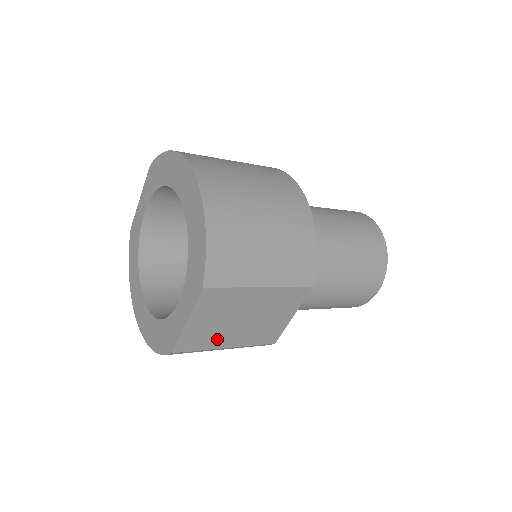
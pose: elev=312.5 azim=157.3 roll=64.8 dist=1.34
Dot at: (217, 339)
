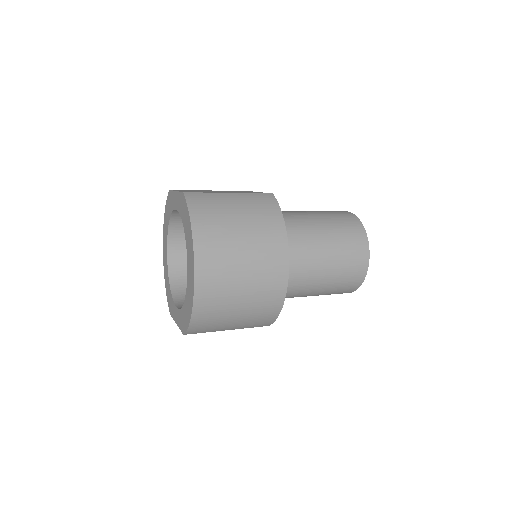
Dot at: occluded
